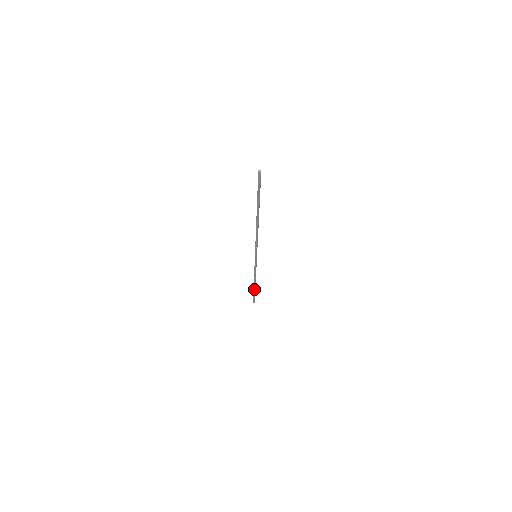
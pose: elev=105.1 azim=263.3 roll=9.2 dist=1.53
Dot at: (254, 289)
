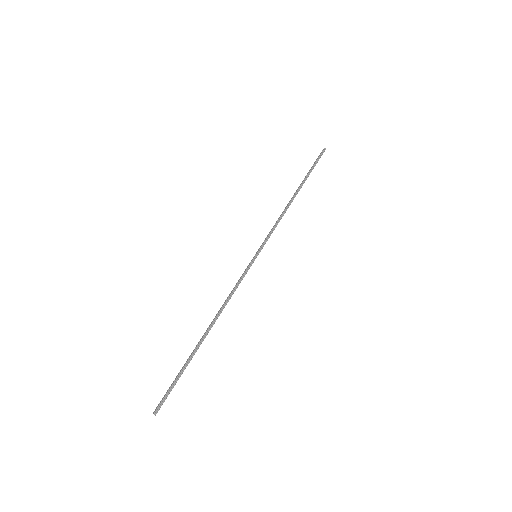
Dot at: (304, 181)
